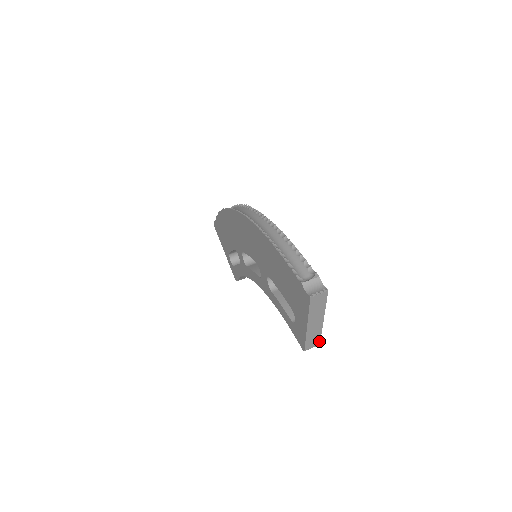
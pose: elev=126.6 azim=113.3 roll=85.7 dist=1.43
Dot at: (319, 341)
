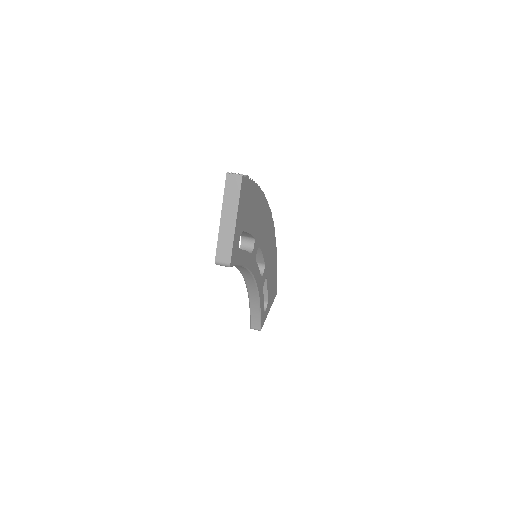
Dot at: (230, 257)
